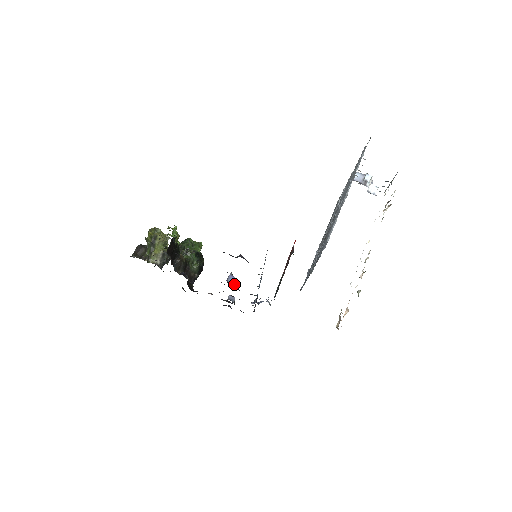
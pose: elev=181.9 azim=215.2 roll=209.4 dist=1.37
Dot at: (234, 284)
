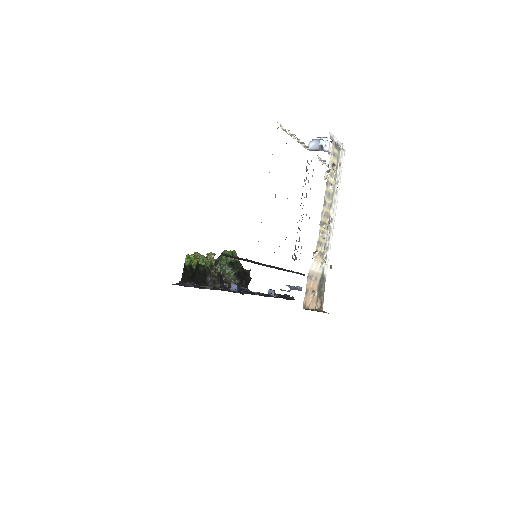
Dot at: (238, 290)
